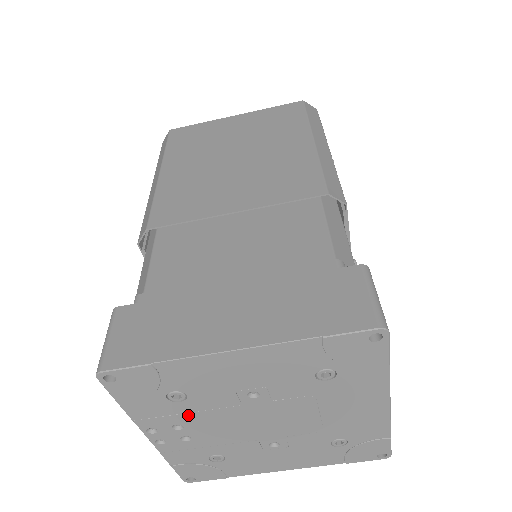
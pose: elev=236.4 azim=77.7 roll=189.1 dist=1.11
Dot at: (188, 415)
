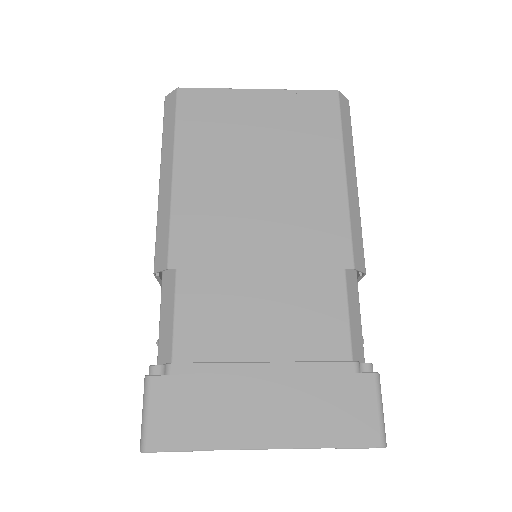
Dot at: occluded
